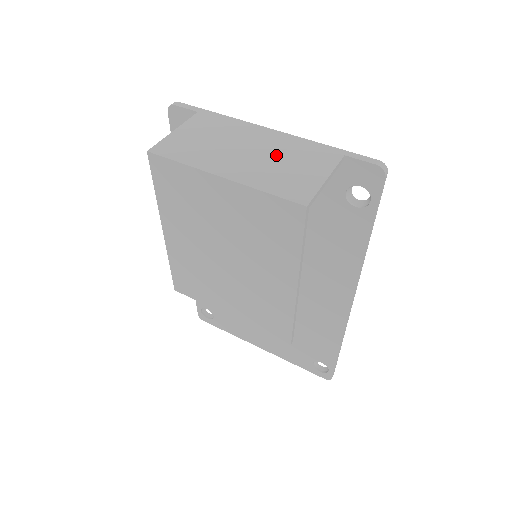
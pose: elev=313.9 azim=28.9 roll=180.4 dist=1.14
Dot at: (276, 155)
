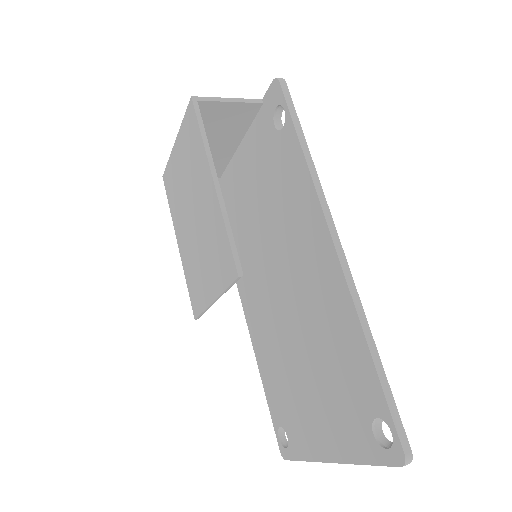
Dot at: (222, 129)
